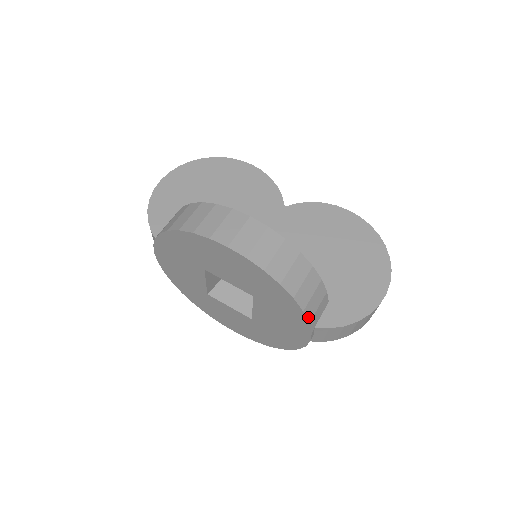
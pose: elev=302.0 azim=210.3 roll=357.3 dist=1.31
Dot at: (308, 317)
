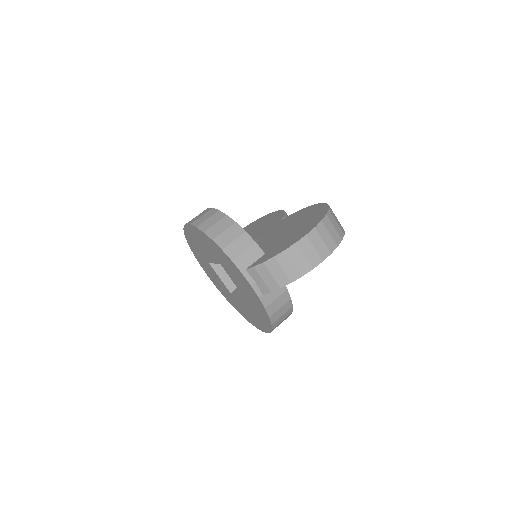
Dot at: (230, 256)
